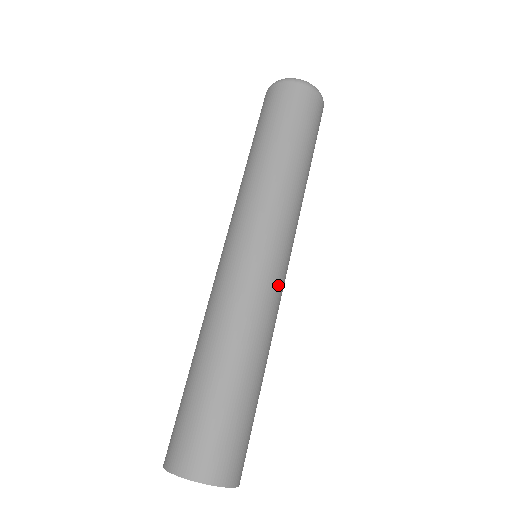
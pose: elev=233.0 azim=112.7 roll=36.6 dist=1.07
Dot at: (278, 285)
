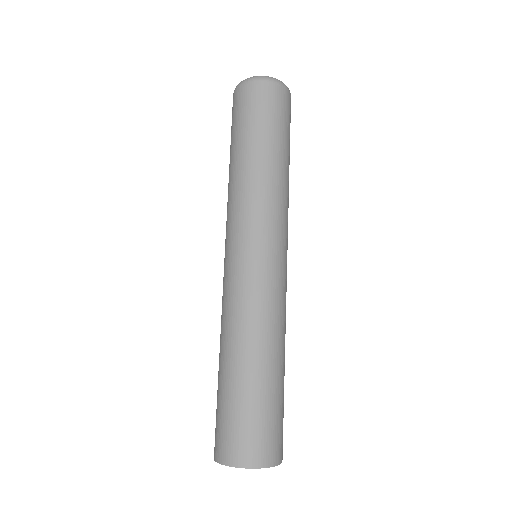
Dot at: (273, 279)
